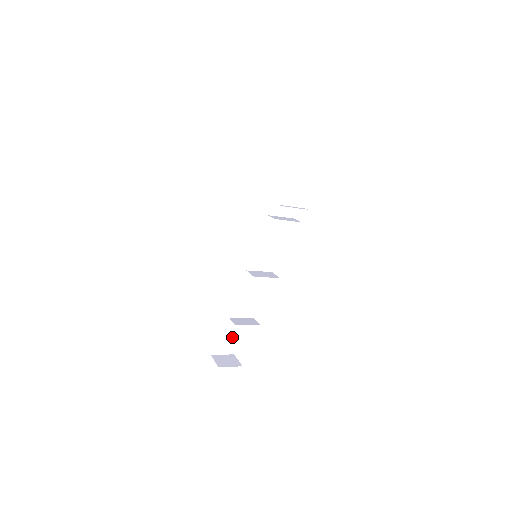
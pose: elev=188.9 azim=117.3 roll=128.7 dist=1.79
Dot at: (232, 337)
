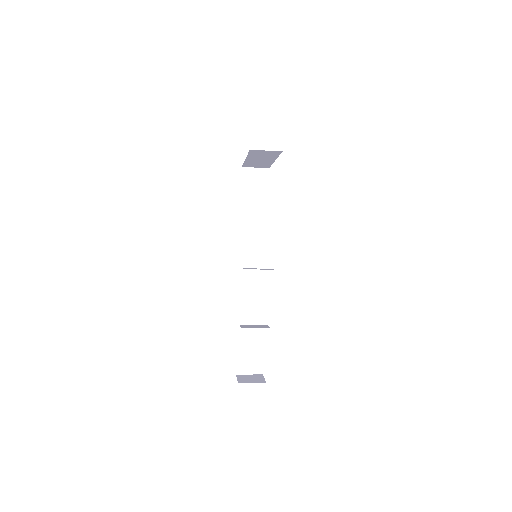
Dot at: (257, 354)
